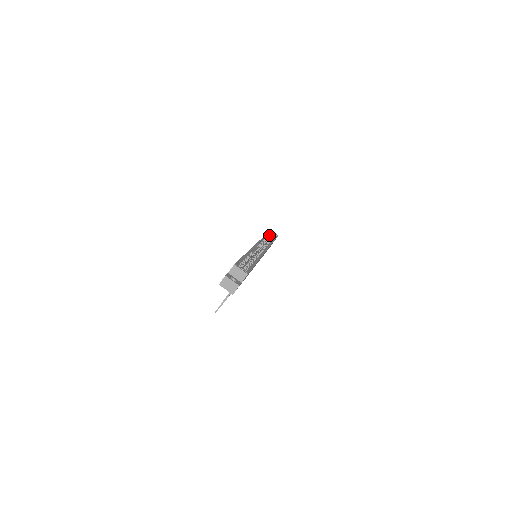
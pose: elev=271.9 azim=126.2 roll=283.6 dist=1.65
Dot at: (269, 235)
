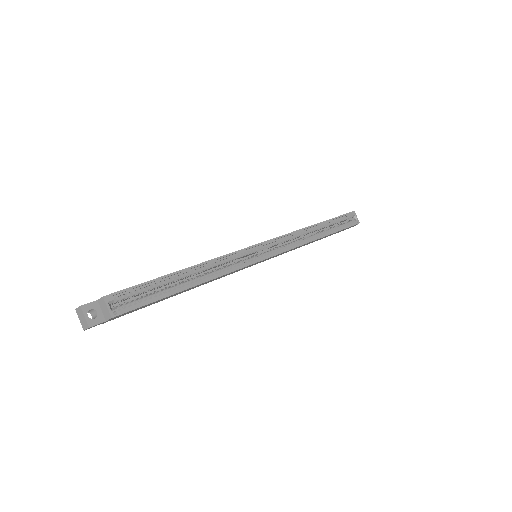
Dot at: (335, 221)
